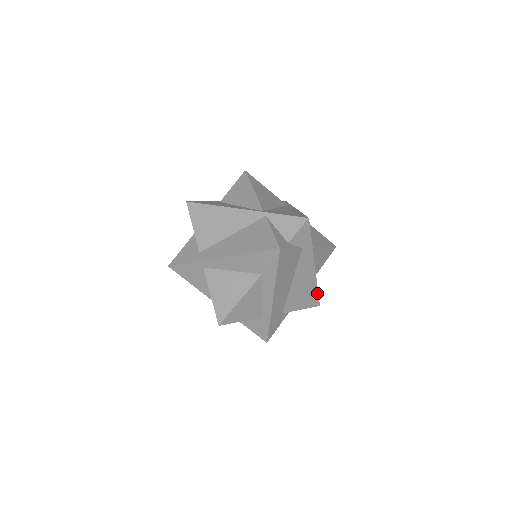
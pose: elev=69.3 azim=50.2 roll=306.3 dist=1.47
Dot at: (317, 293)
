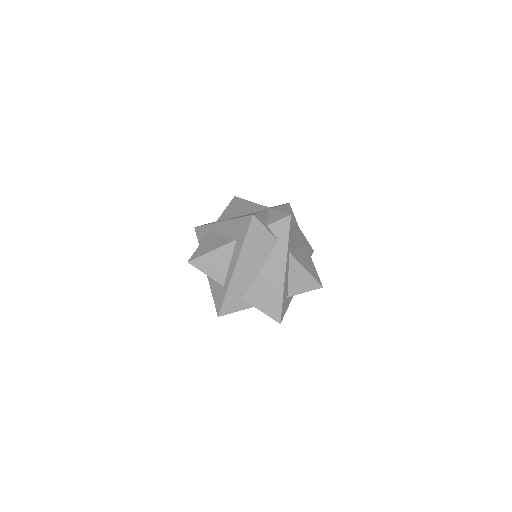
Dot at: (281, 305)
